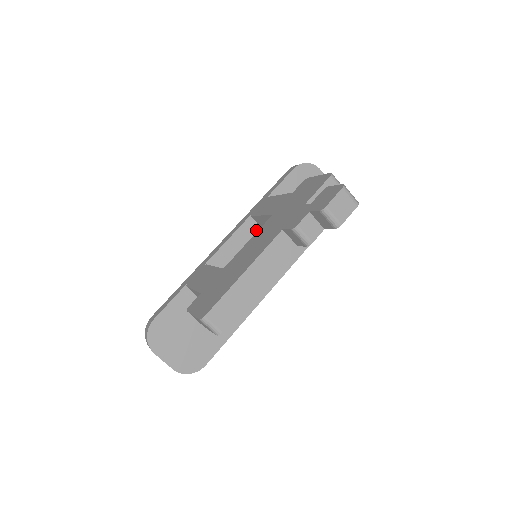
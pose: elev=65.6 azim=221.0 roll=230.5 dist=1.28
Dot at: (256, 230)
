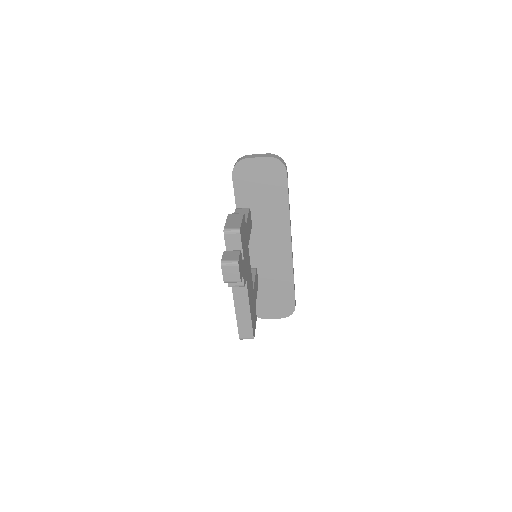
Dot at: occluded
